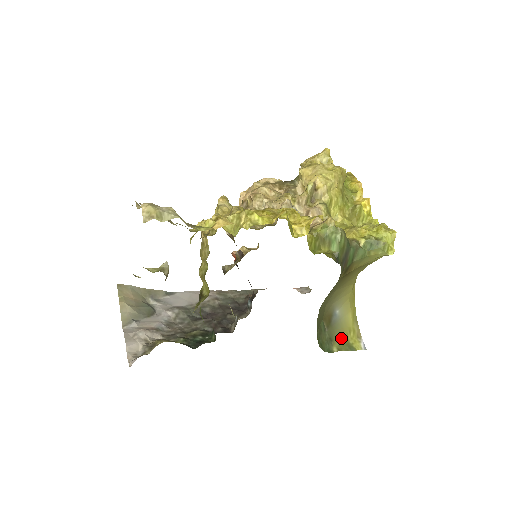
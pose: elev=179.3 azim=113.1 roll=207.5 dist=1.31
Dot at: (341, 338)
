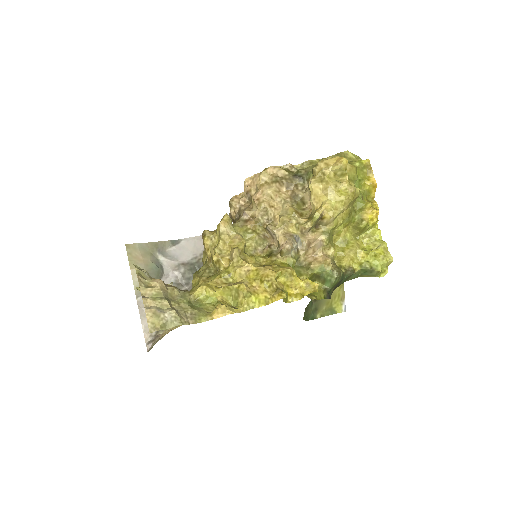
Dot at: (326, 305)
